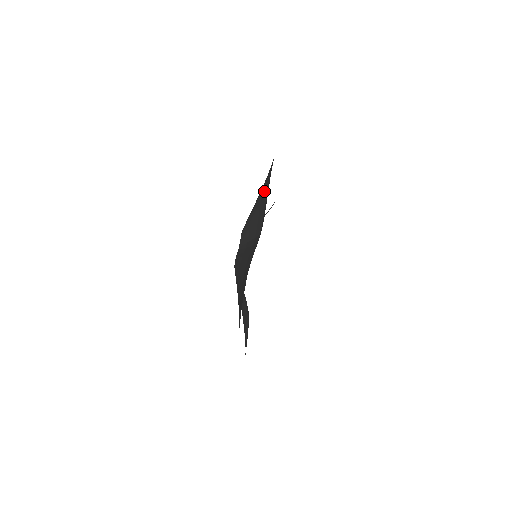
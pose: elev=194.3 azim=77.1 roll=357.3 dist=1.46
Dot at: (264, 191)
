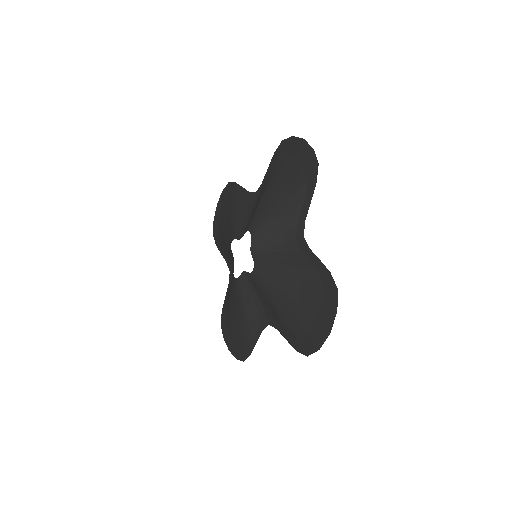
Dot at: (296, 198)
